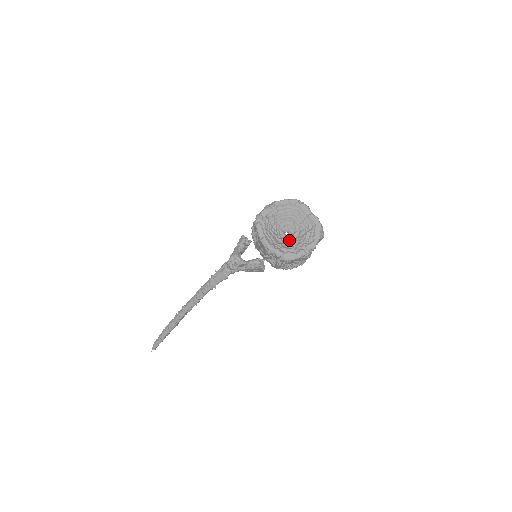
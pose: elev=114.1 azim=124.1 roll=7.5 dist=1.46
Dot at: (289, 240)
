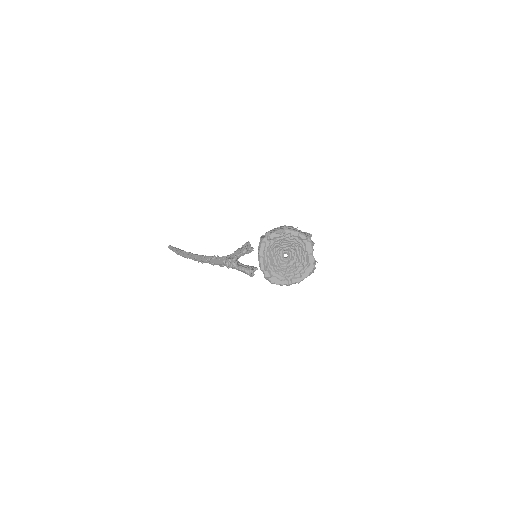
Dot at: (283, 264)
